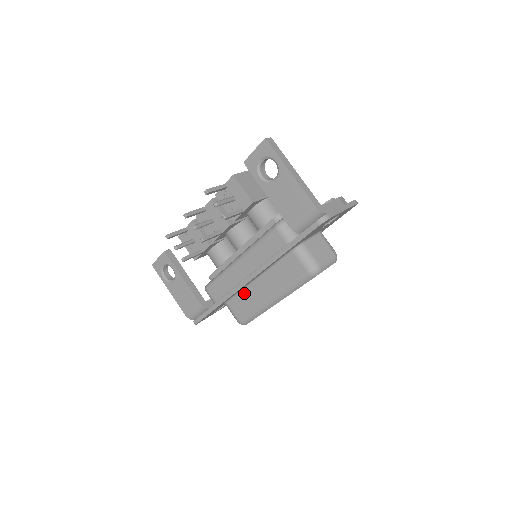
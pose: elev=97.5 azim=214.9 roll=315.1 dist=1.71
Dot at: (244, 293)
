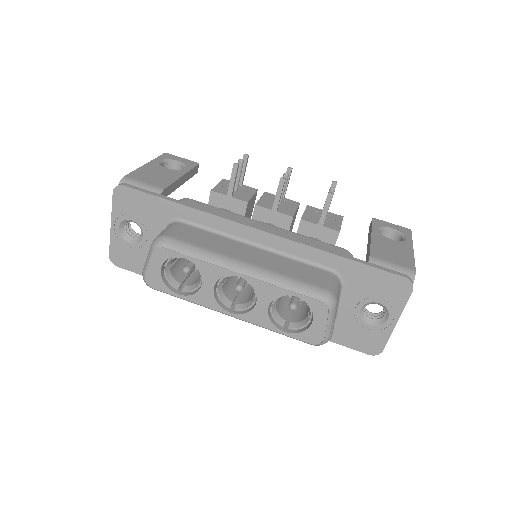
Dot at: (219, 237)
